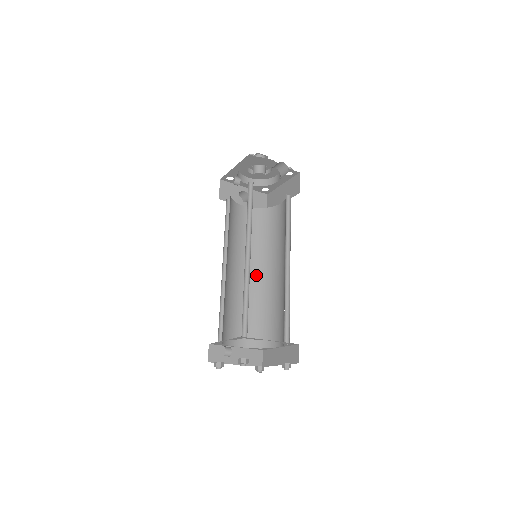
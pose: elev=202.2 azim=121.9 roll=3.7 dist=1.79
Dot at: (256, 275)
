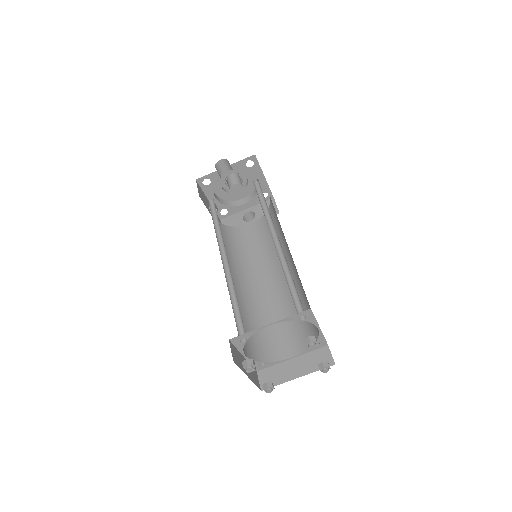
Dot at: (283, 274)
